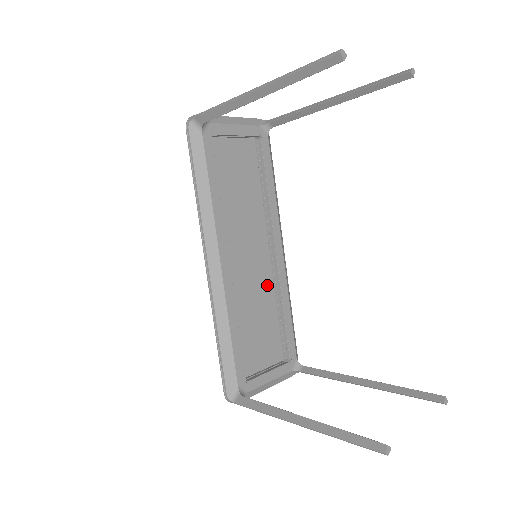
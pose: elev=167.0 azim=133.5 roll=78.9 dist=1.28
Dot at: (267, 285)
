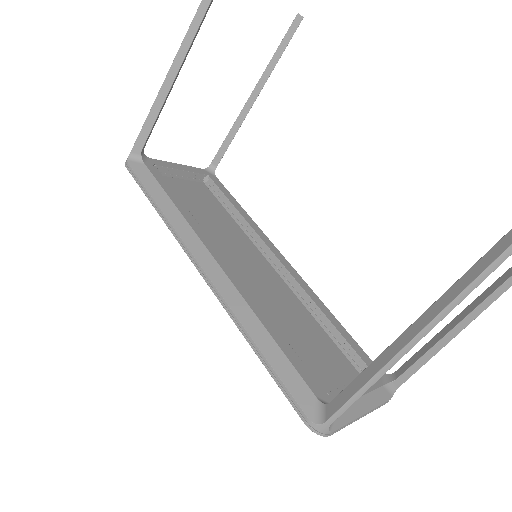
Dot at: (289, 297)
